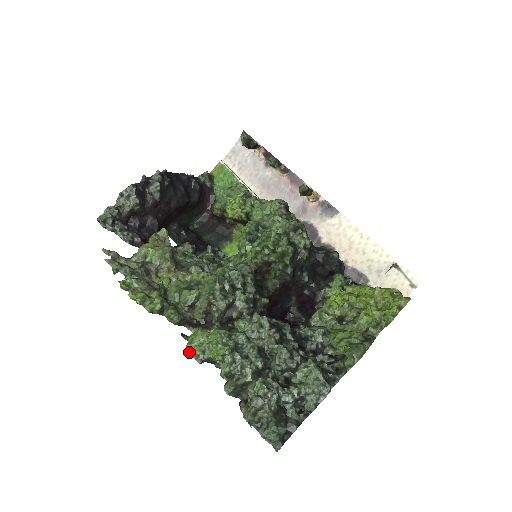
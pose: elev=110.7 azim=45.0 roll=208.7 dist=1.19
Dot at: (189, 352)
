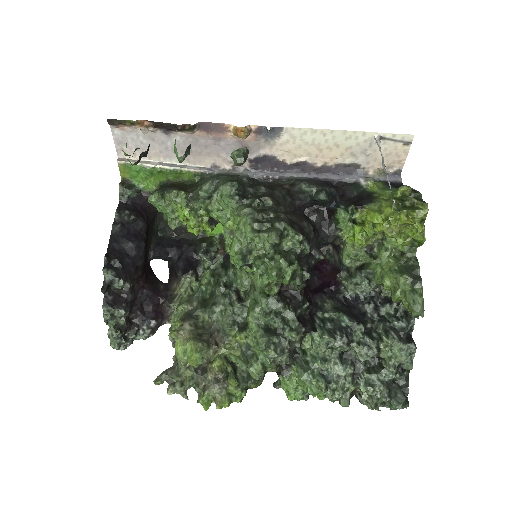
Dot at: occluded
